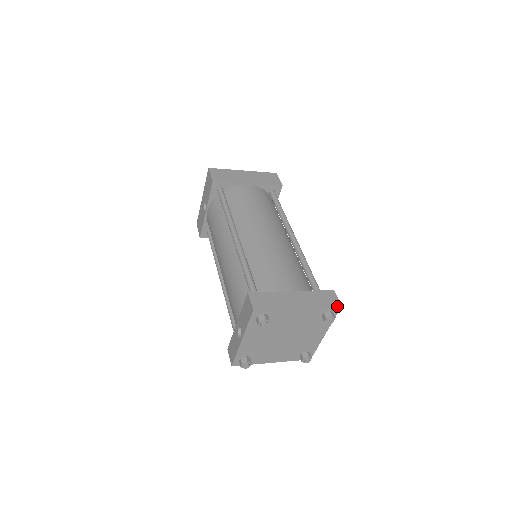
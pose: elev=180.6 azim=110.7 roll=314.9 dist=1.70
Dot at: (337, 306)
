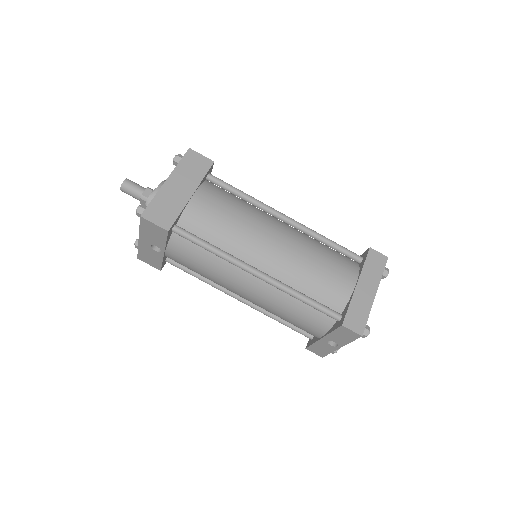
Dot at: occluded
